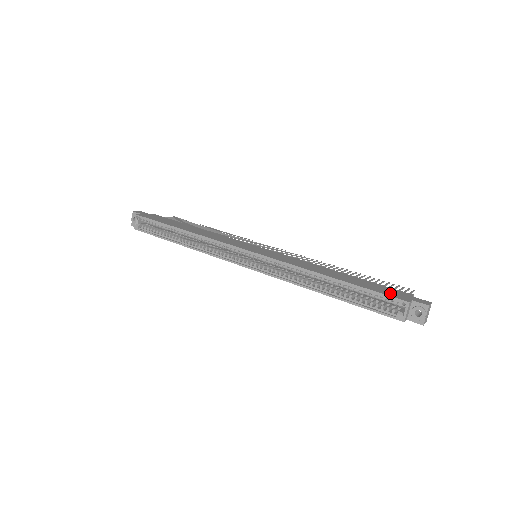
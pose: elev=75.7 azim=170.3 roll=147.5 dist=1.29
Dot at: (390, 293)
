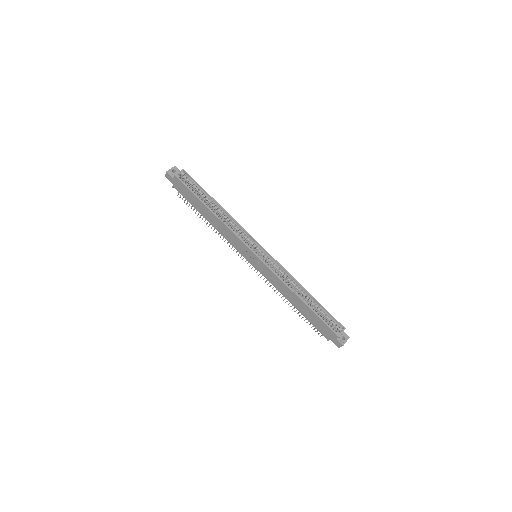
Dot at: (333, 321)
